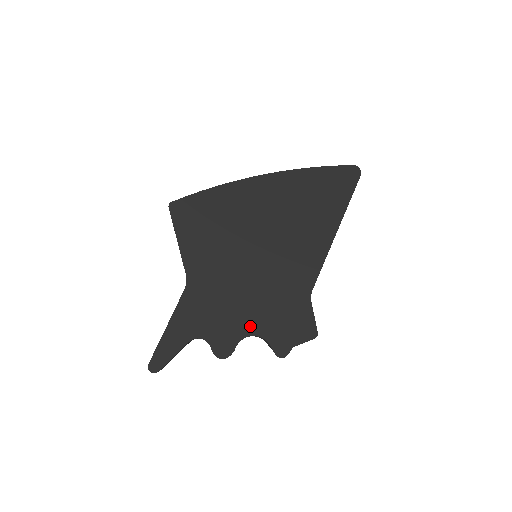
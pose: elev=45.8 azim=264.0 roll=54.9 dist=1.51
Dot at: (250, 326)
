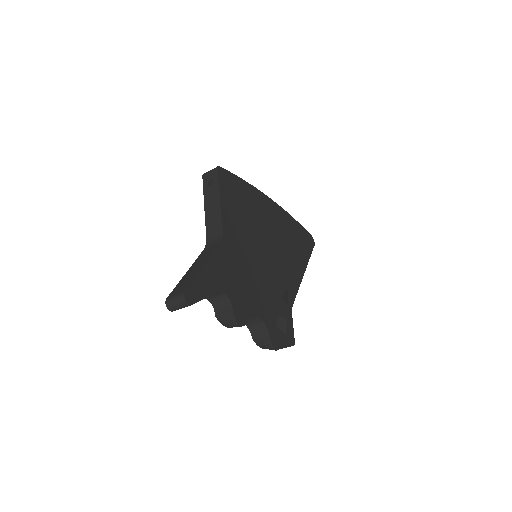
Dot at: (259, 308)
